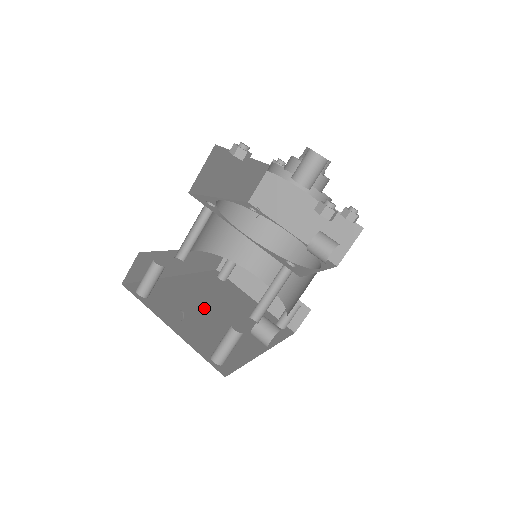
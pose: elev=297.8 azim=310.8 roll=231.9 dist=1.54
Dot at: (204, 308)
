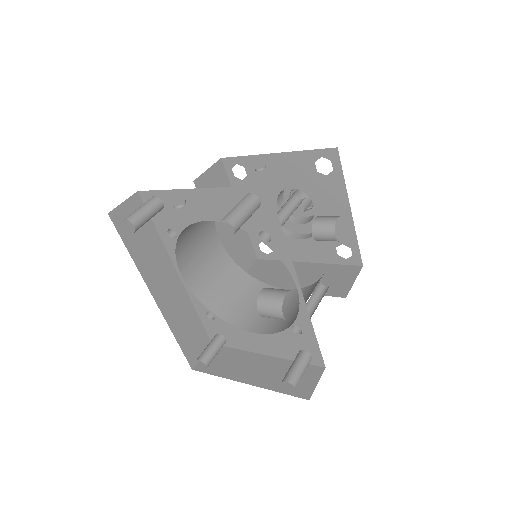
Dot at: occluded
